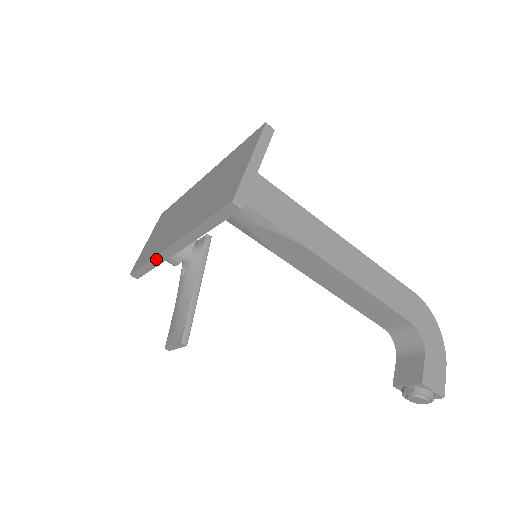
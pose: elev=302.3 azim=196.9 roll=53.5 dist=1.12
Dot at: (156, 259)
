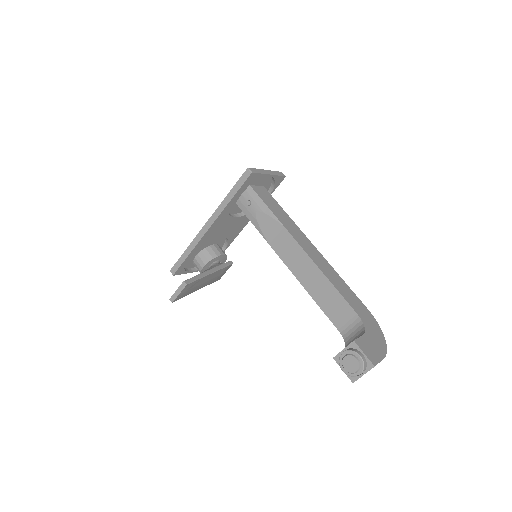
Dot at: (193, 243)
